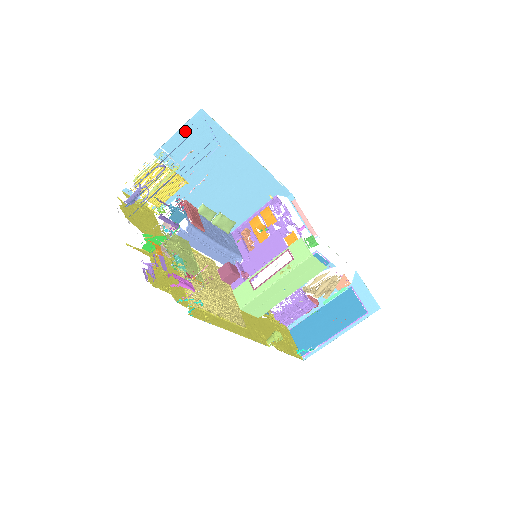
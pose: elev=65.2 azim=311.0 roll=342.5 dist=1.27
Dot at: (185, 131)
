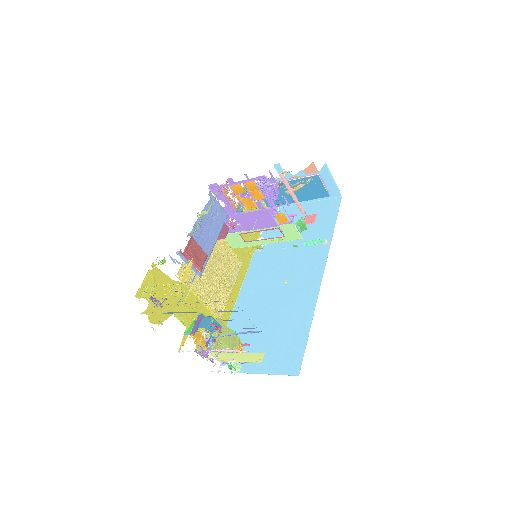
Dot at: occluded
